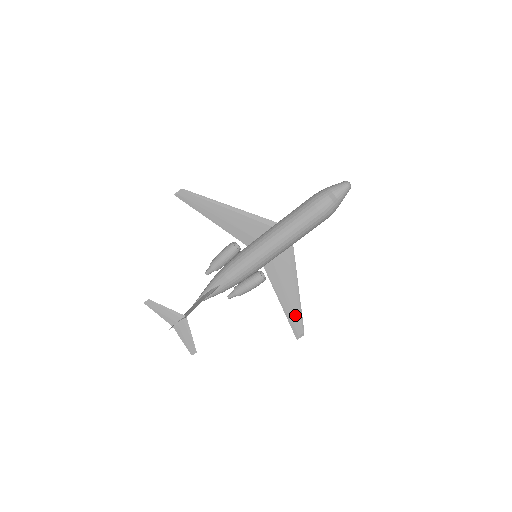
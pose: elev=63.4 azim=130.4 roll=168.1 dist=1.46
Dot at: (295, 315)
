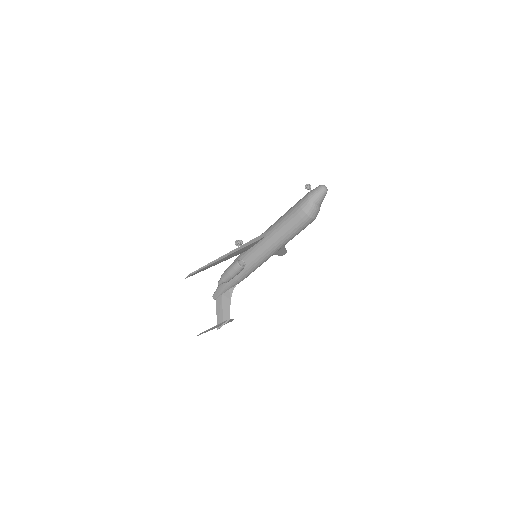
Dot at: (281, 251)
